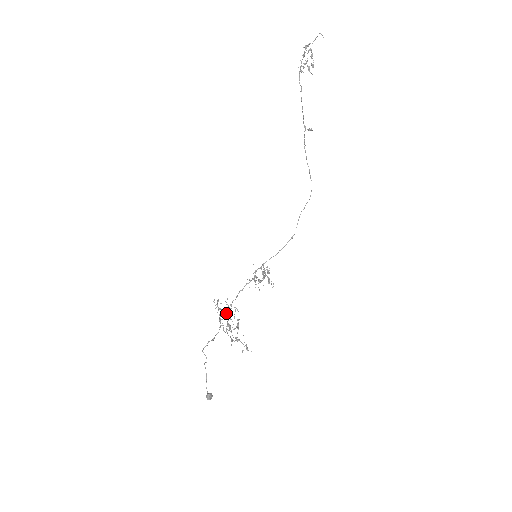
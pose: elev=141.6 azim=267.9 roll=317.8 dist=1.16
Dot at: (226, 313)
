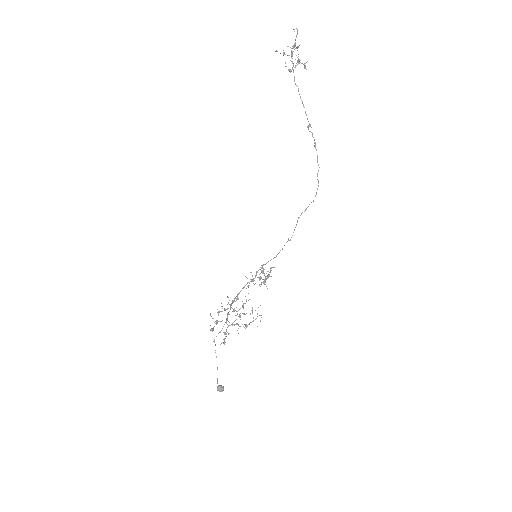
Dot at: (230, 308)
